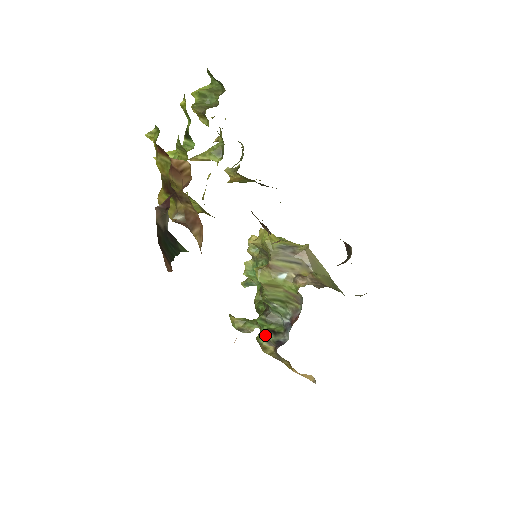
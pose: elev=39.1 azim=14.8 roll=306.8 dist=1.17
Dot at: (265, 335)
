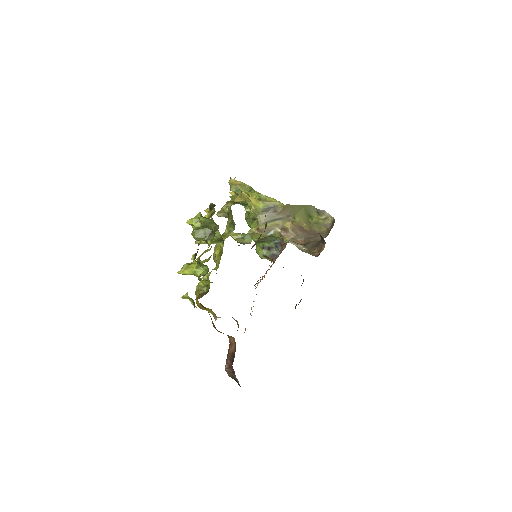
Dot at: (263, 253)
